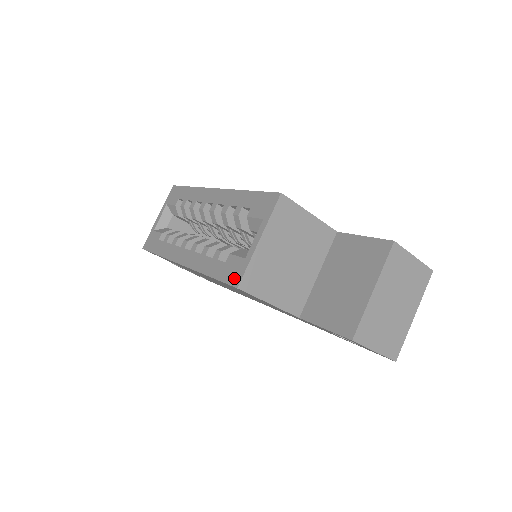
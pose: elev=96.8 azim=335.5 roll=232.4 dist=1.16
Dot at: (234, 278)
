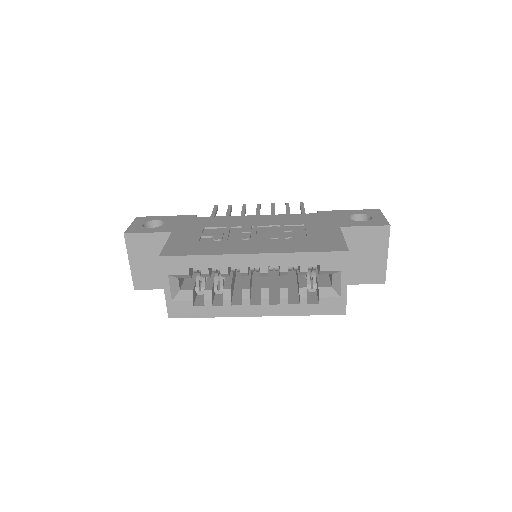
Dot at: (338, 310)
